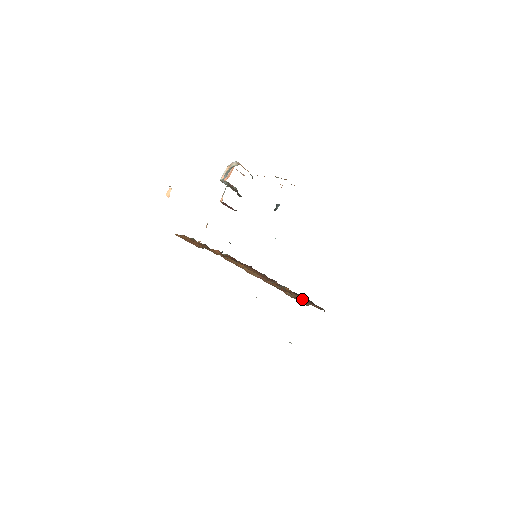
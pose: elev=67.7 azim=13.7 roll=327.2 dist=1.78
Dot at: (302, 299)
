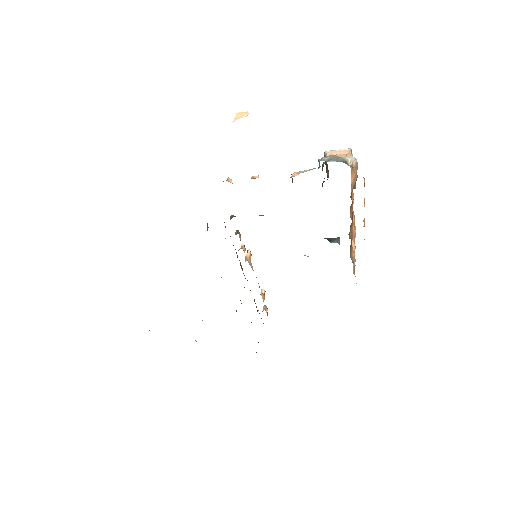
Dot at: occluded
